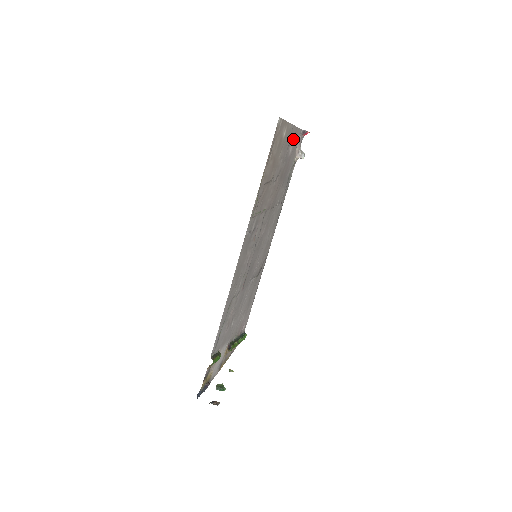
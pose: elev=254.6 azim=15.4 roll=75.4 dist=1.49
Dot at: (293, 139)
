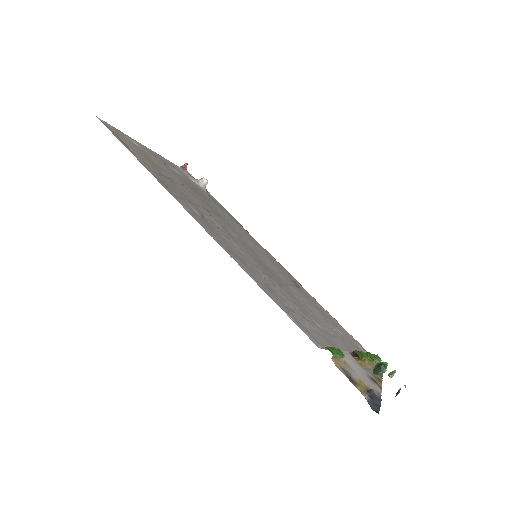
Dot at: (168, 164)
